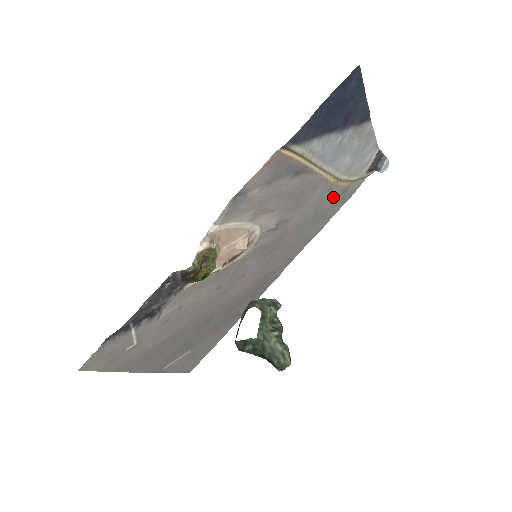
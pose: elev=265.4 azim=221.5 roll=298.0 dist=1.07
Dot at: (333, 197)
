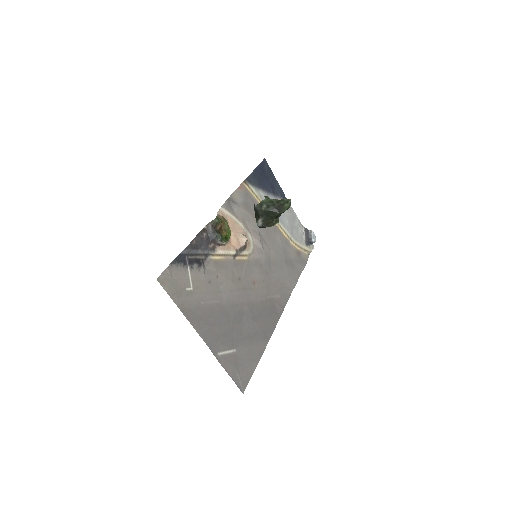
Dot at: (292, 253)
